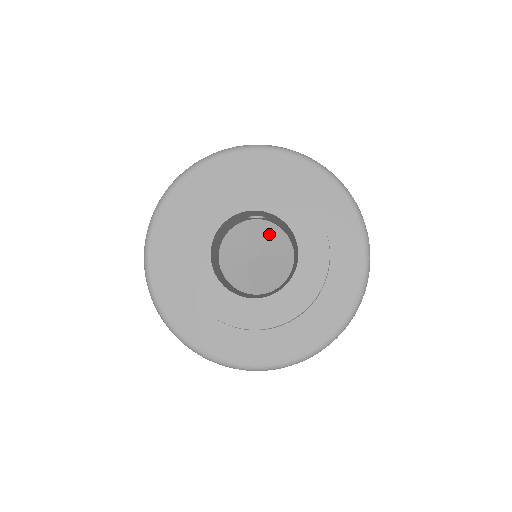
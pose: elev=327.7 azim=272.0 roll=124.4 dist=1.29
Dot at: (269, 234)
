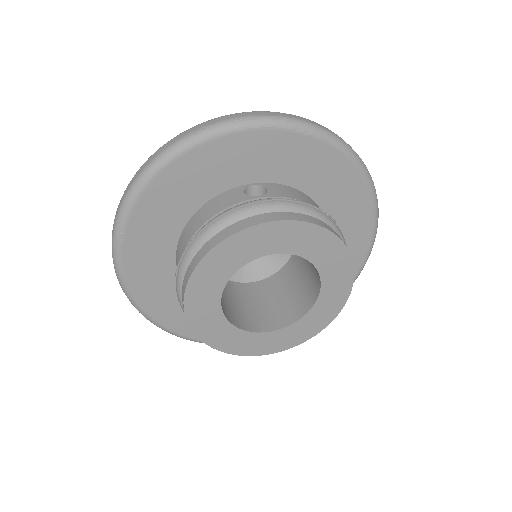
Dot at: occluded
